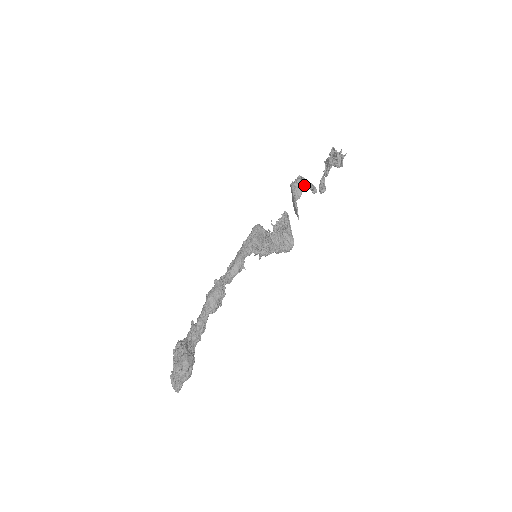
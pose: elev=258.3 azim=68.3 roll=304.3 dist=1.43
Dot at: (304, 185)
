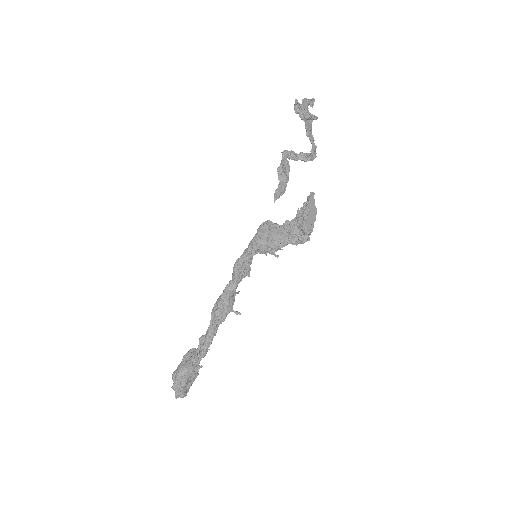
Dot at: (289, 159)
